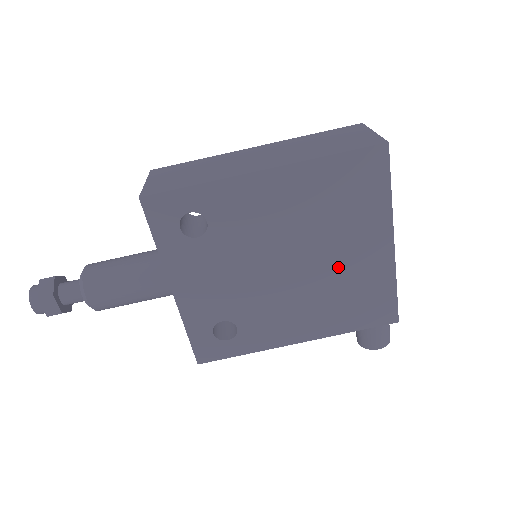
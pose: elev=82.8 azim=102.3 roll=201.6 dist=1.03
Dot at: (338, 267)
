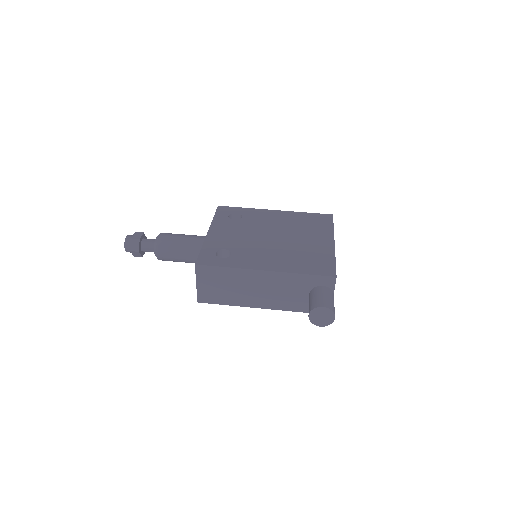
Dot at: (301, 244)
